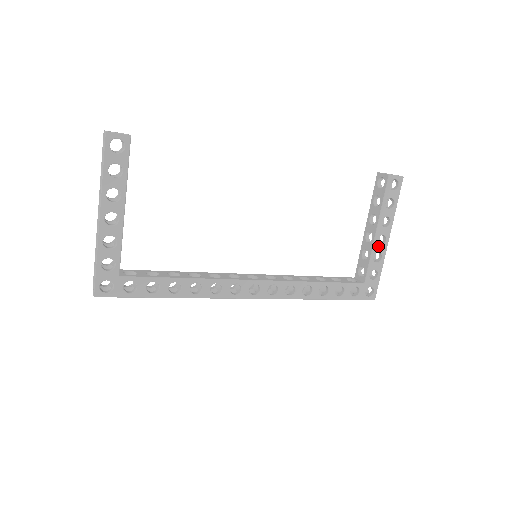
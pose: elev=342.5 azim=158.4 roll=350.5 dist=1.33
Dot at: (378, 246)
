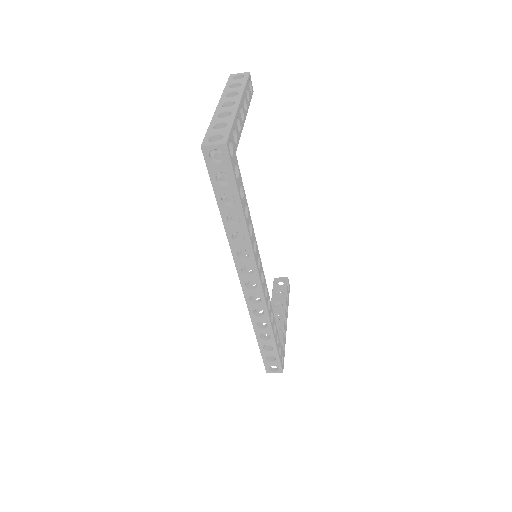
Dot at: occluded
